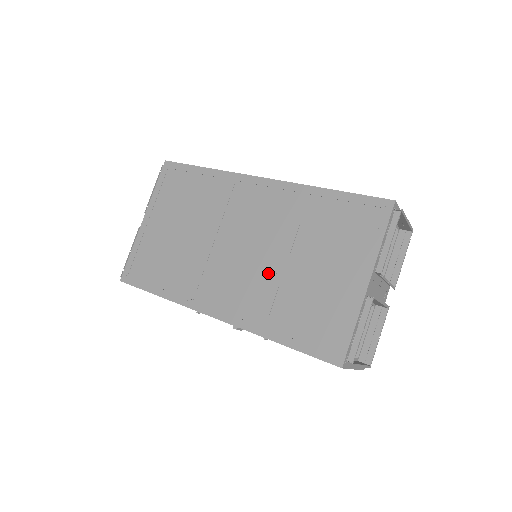
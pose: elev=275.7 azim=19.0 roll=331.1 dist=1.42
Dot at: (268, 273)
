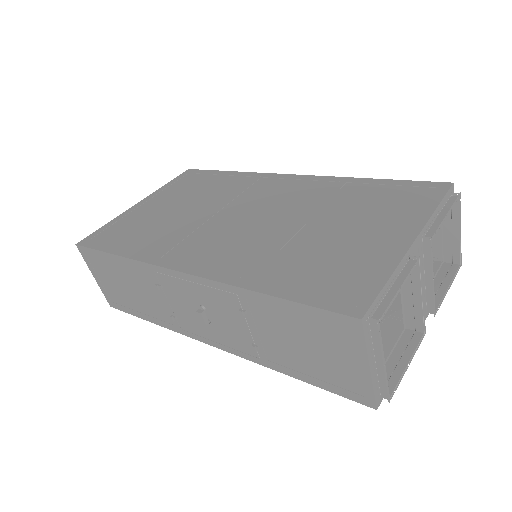
Dot at: (274, 235)
